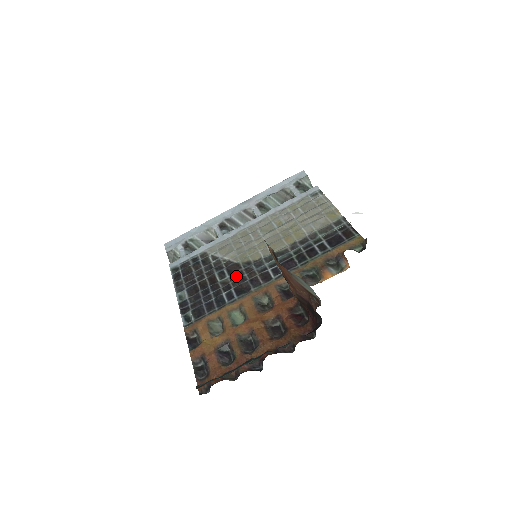
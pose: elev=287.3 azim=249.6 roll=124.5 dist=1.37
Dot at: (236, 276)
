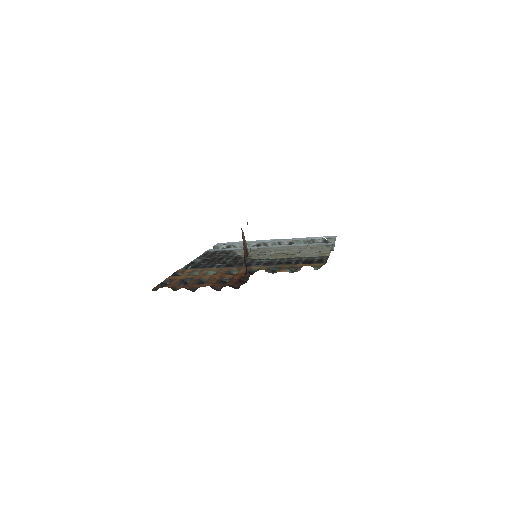
Dot at: (234, 261)
